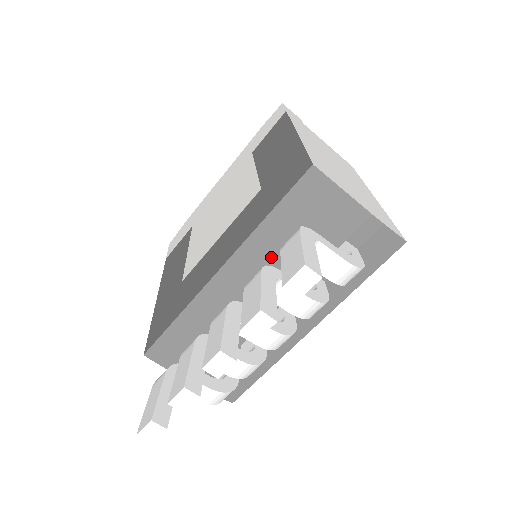
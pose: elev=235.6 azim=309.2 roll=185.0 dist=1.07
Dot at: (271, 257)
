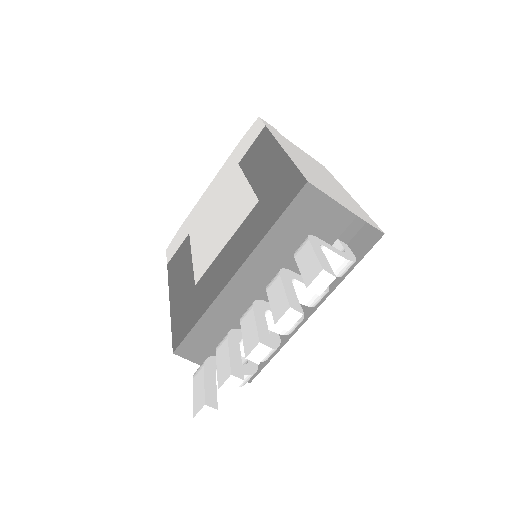
Dot at: (277, 259)
